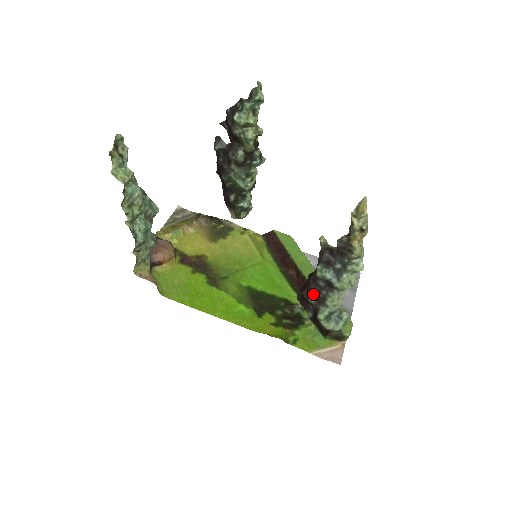
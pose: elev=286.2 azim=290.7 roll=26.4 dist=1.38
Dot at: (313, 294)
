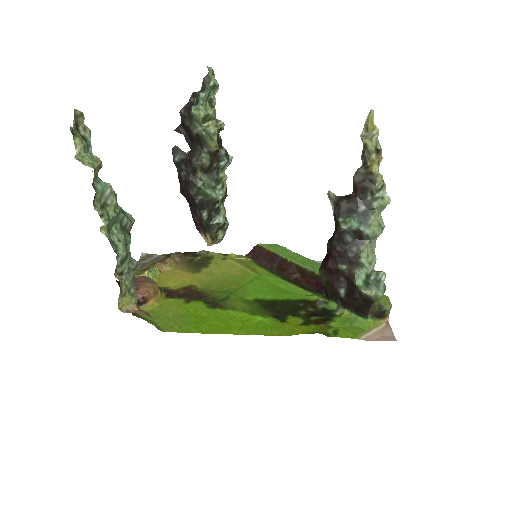
Dot at: (342, 258)
